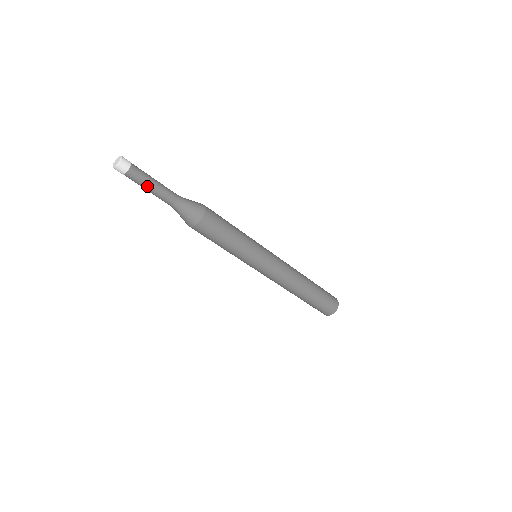
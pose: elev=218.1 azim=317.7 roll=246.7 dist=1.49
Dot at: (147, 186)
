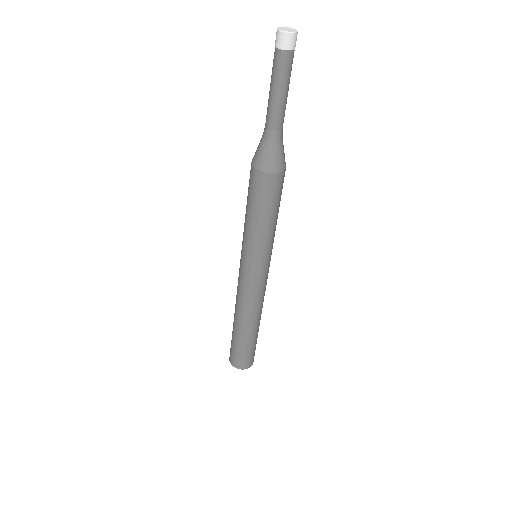
Dot at: (287, 86)
